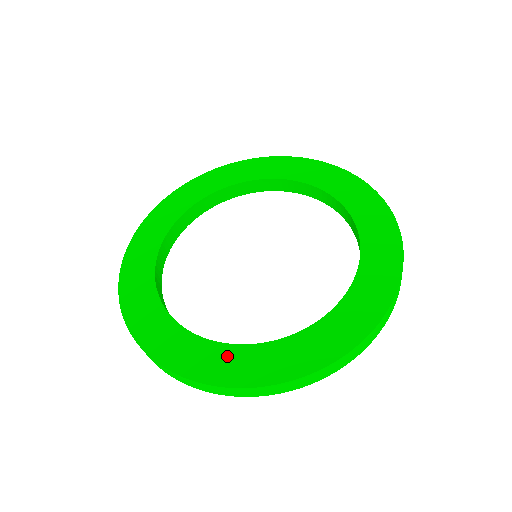
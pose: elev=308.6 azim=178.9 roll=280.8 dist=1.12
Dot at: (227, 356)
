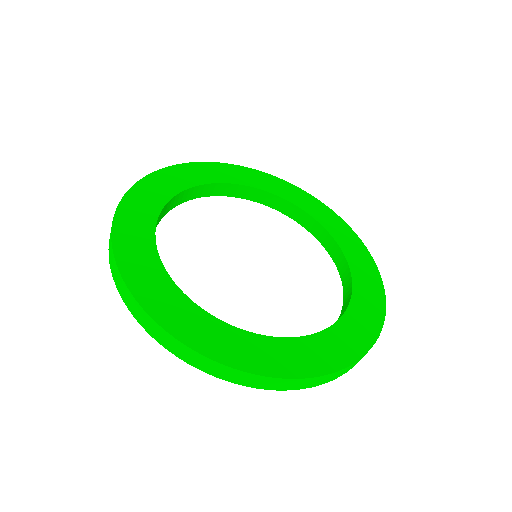
Dot at: (146, 256)
